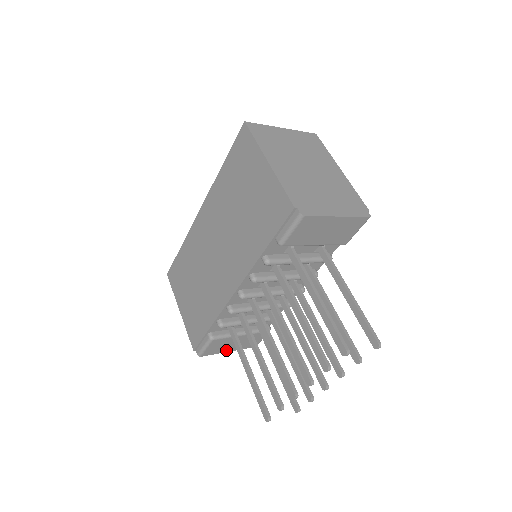
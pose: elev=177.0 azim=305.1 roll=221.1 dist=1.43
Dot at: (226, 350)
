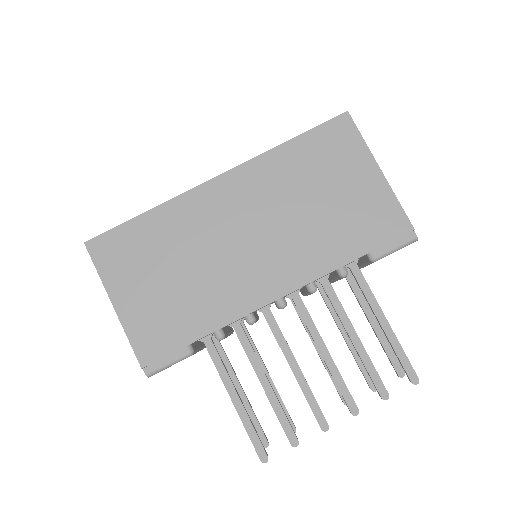
Dot at: occluded
